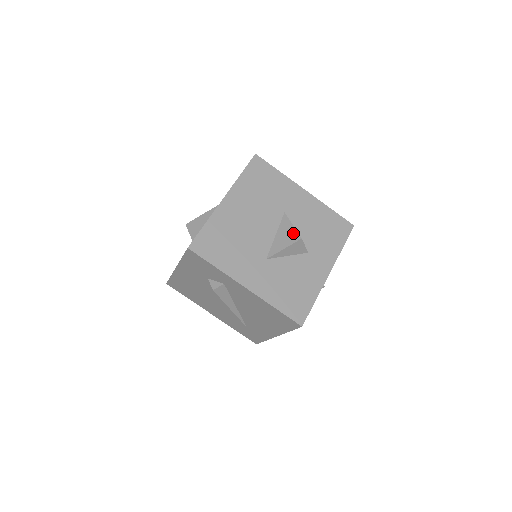
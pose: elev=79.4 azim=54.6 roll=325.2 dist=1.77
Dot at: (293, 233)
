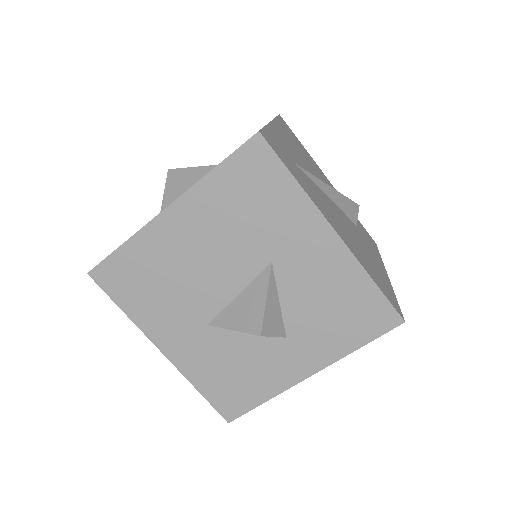
Dot at: (257, 315)
